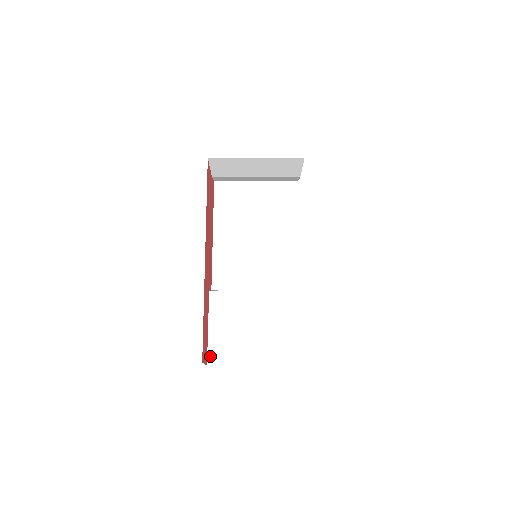
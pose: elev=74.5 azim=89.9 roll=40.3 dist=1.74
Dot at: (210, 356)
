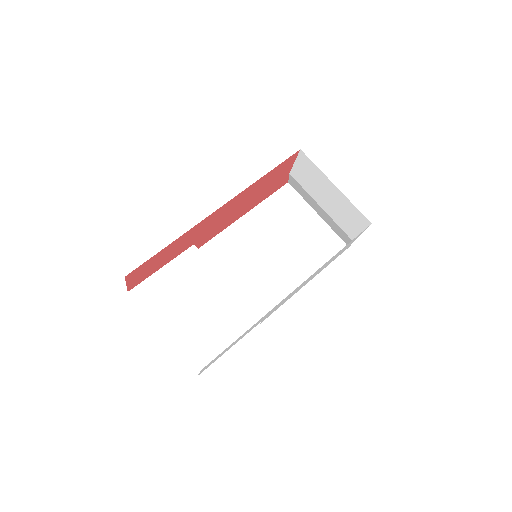
Dot at: (138, 288)
